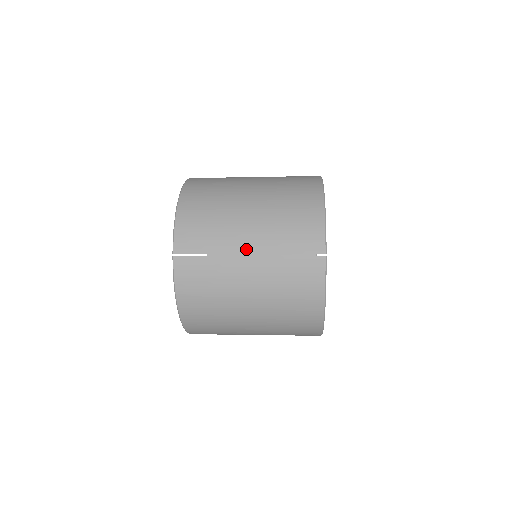
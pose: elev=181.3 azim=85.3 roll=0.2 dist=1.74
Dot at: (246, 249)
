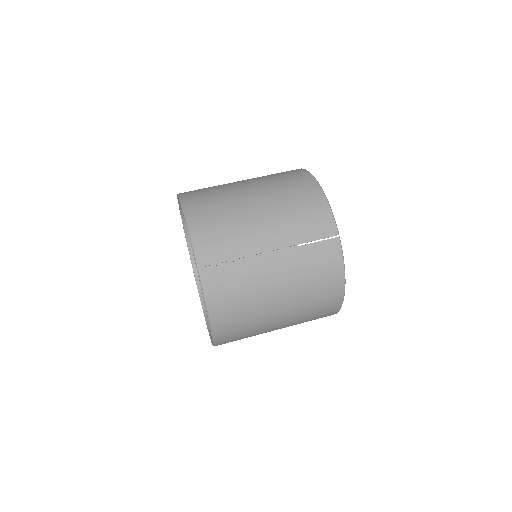
Dot at: (267, 247)
